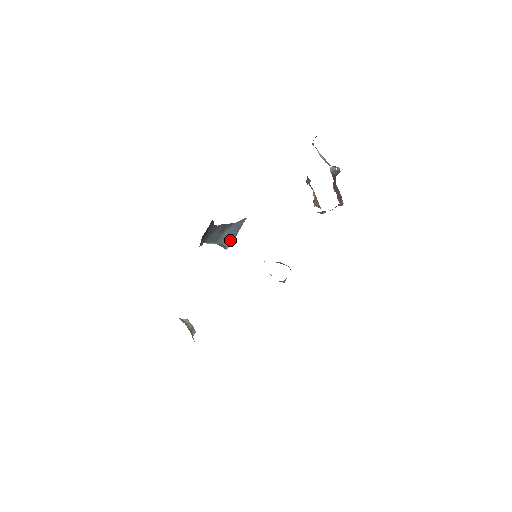
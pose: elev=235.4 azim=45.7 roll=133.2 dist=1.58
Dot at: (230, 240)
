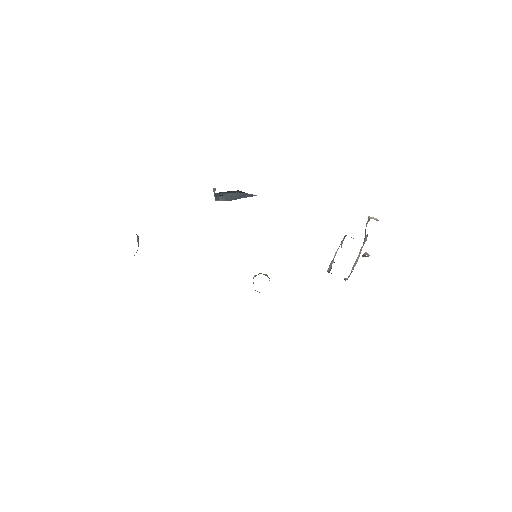
Dot at: (228, 199)
